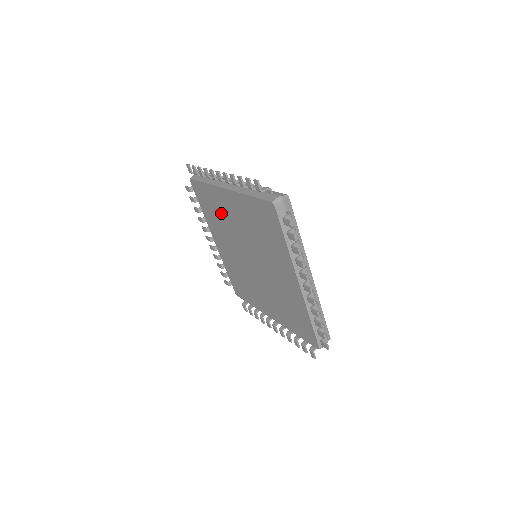
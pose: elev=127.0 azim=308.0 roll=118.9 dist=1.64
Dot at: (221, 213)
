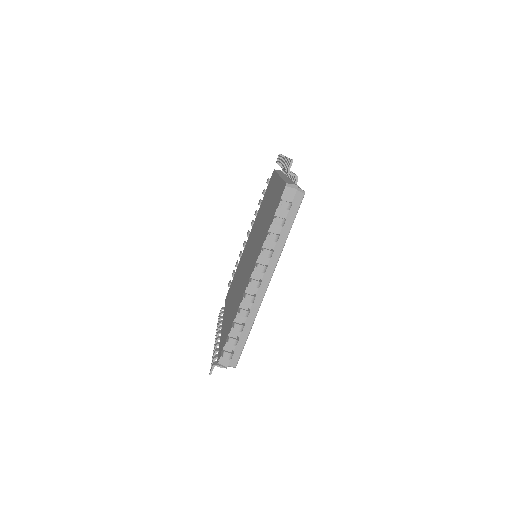
Dot at: (261, 236)
